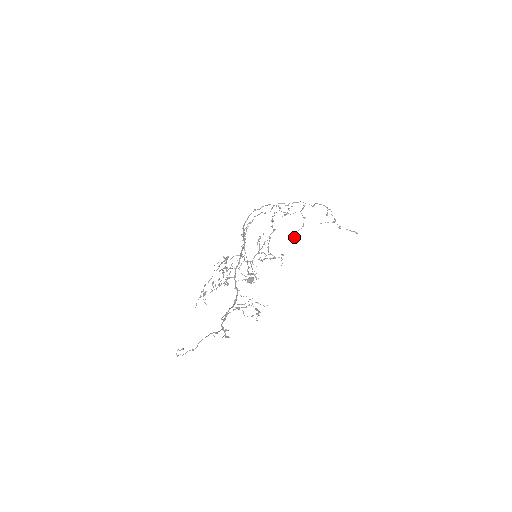
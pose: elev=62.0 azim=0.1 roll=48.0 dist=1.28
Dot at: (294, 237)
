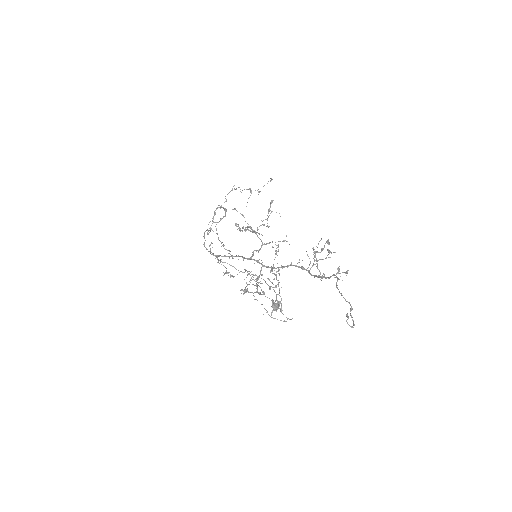
Dot at: (250, 227)
